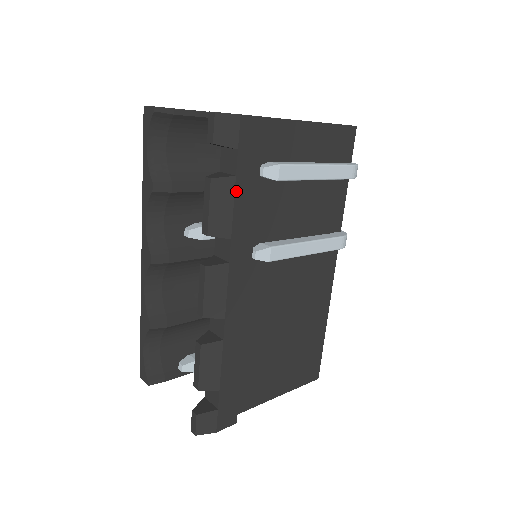
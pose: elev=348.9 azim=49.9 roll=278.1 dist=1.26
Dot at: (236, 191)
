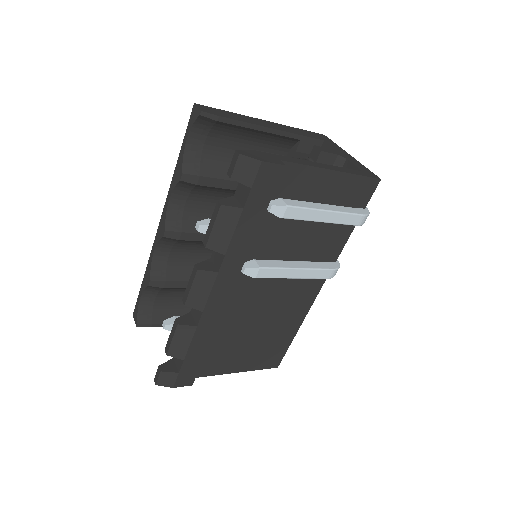
Dot at: (240, 220)
